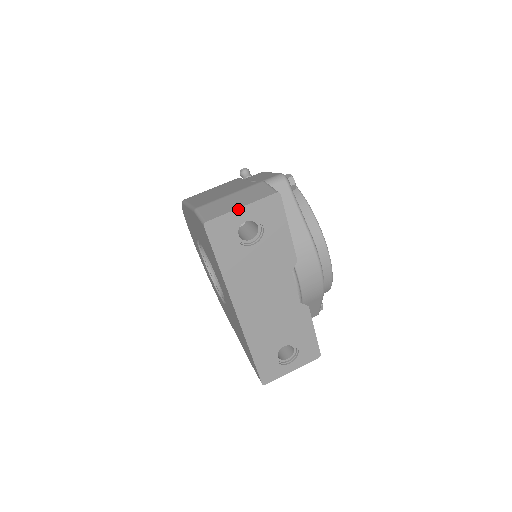
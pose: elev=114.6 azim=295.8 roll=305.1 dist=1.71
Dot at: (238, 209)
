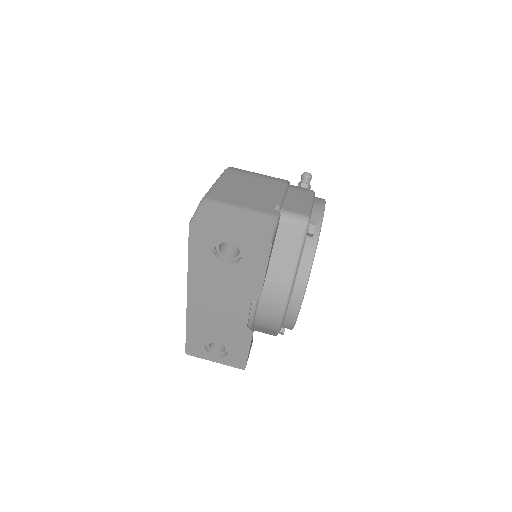
Dot at: (226, 230)
